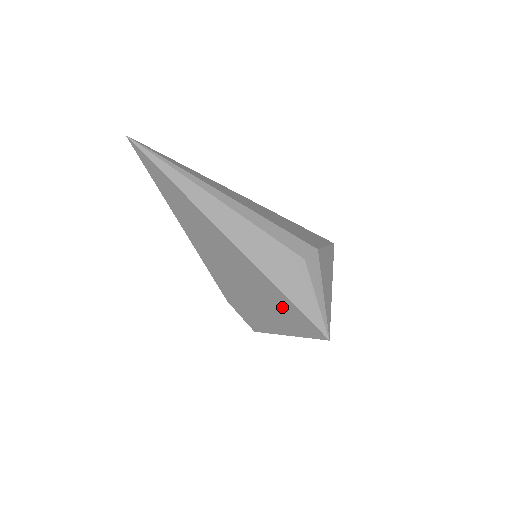
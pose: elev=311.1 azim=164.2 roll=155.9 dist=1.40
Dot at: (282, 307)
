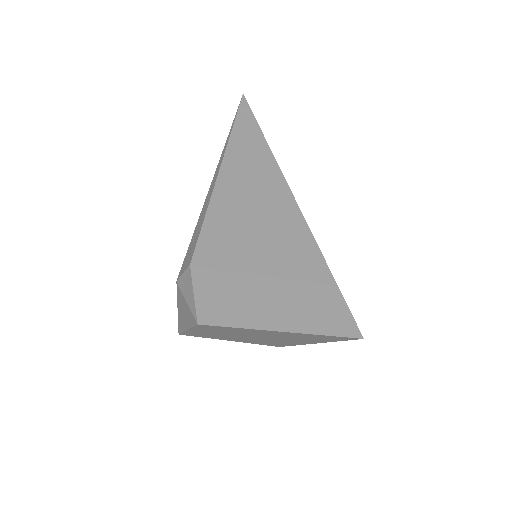
Dot at: (309, 282)
